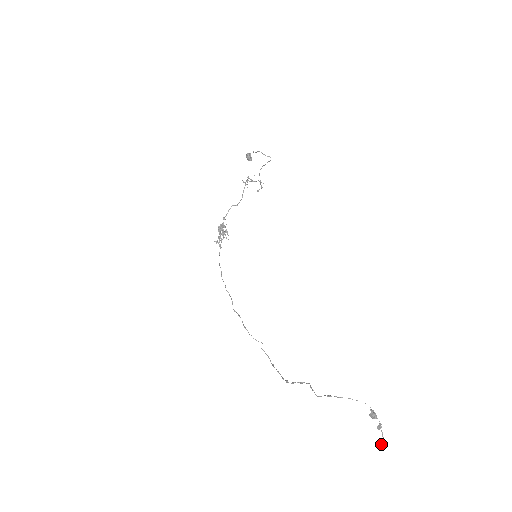
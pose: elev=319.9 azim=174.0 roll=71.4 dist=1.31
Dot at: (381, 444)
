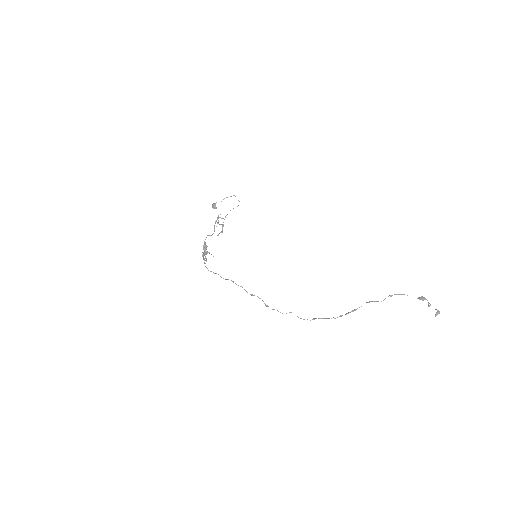
Dot at: (438, 312)
